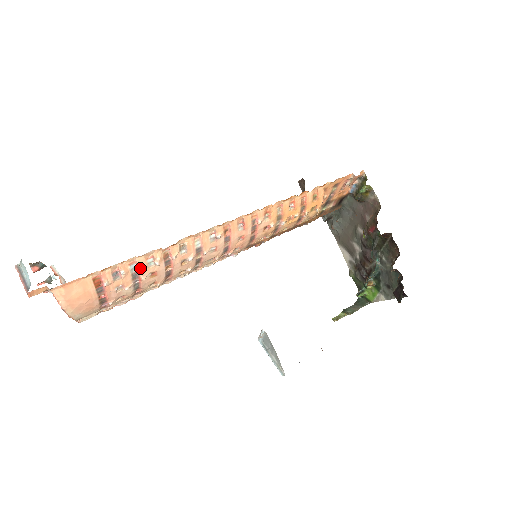
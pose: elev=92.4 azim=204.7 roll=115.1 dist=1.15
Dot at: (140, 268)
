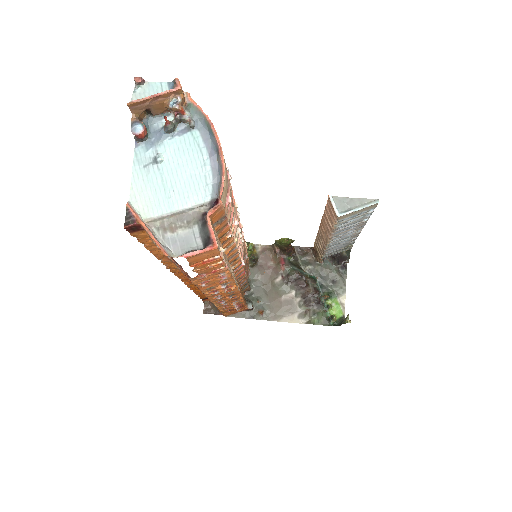
Dot at: occluded
